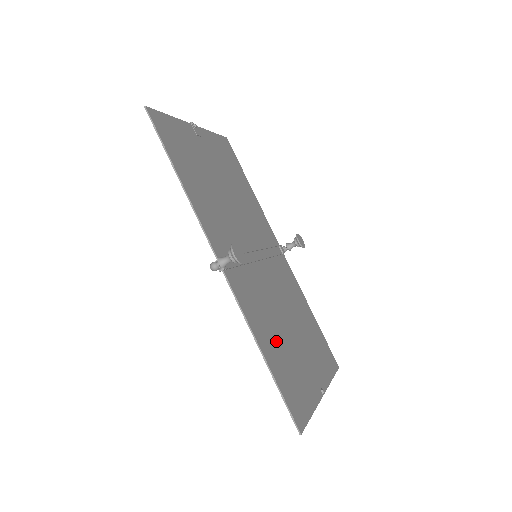
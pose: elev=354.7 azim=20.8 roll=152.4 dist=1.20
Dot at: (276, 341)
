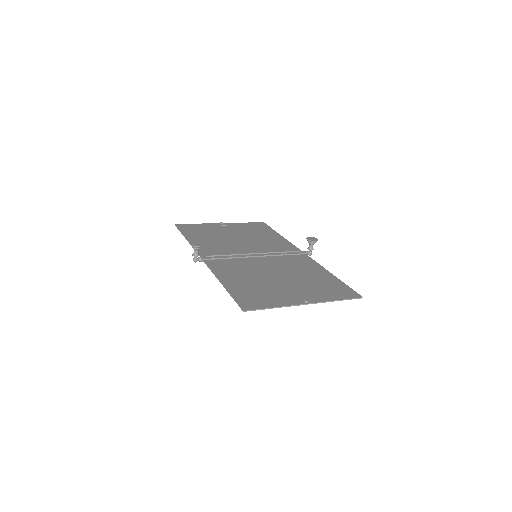
Dot at: (248, 281)
